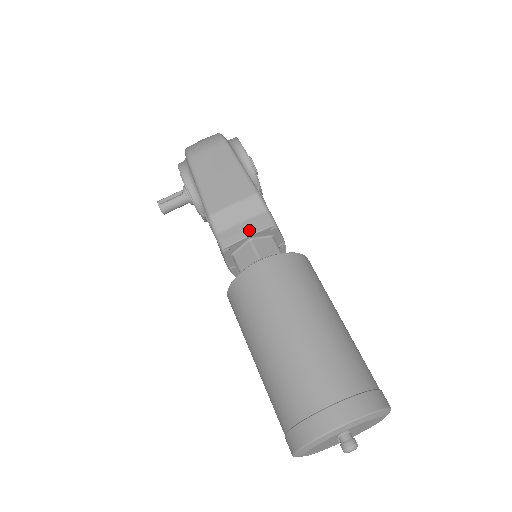
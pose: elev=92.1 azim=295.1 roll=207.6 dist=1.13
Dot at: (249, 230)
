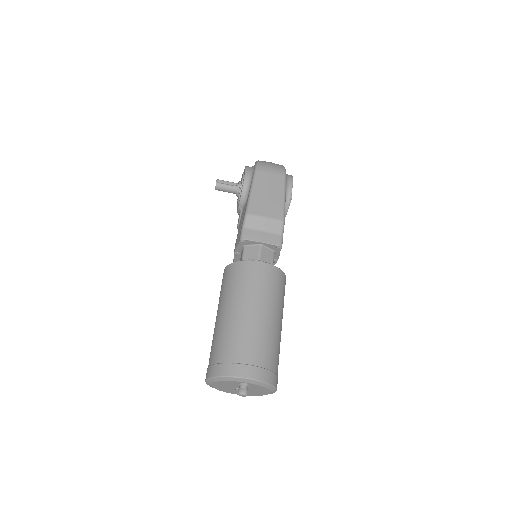
Dot at: (264, 239)
